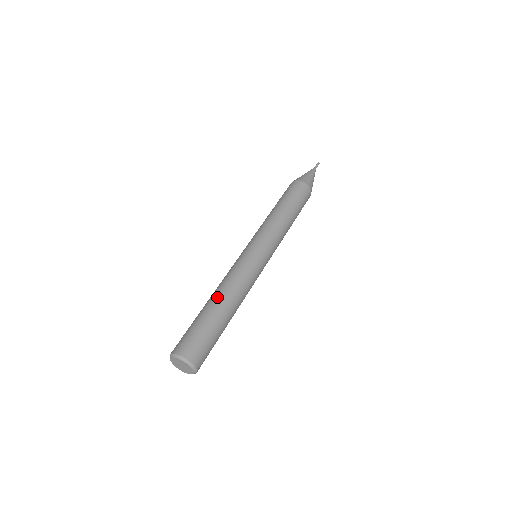
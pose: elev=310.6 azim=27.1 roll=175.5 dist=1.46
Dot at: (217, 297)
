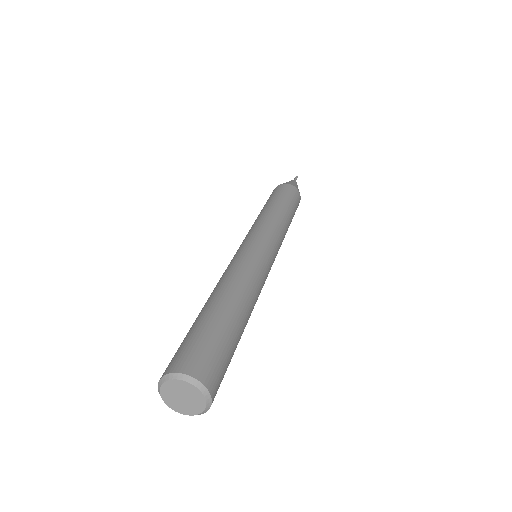
Dot at: (210, 297)
